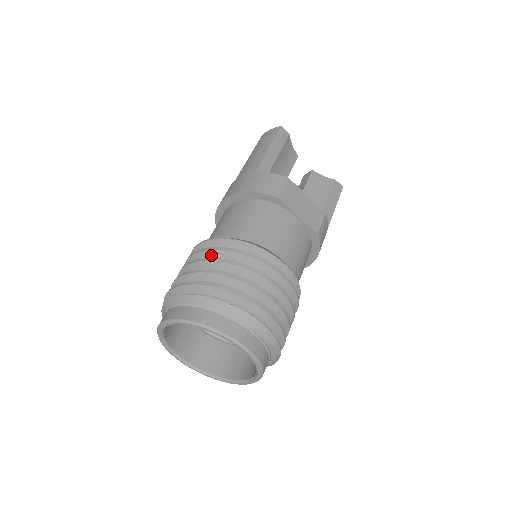
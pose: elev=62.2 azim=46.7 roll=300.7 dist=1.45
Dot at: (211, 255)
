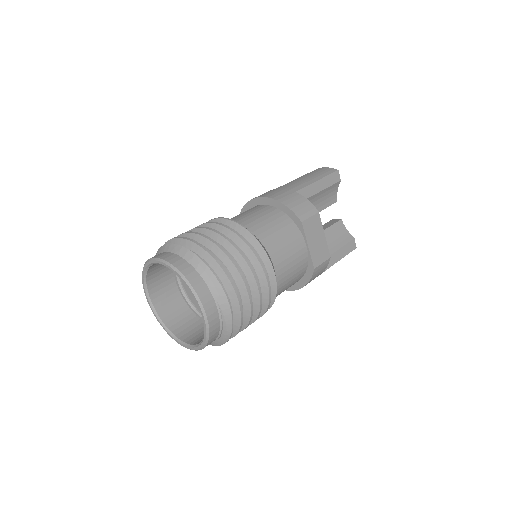
Dot at: (223, 231)
